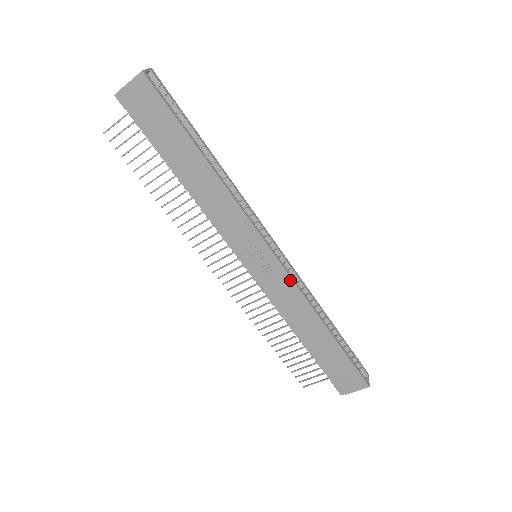
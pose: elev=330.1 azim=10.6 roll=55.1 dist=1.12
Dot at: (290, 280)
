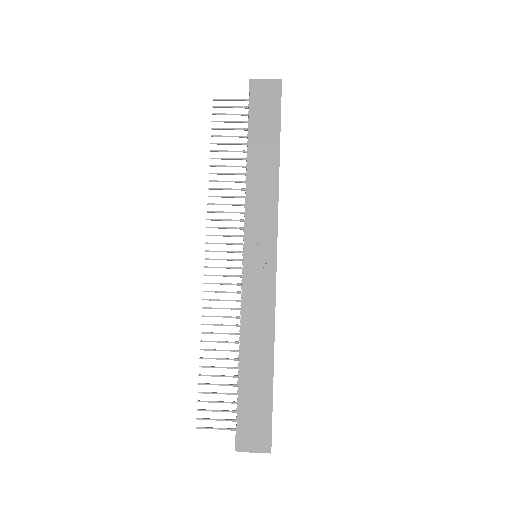
Dot at: (274, 289)
